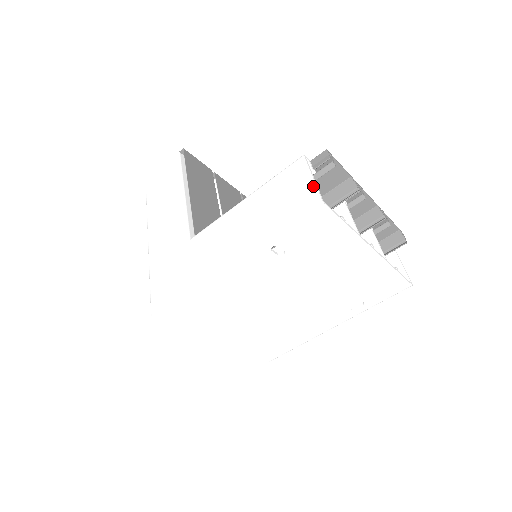
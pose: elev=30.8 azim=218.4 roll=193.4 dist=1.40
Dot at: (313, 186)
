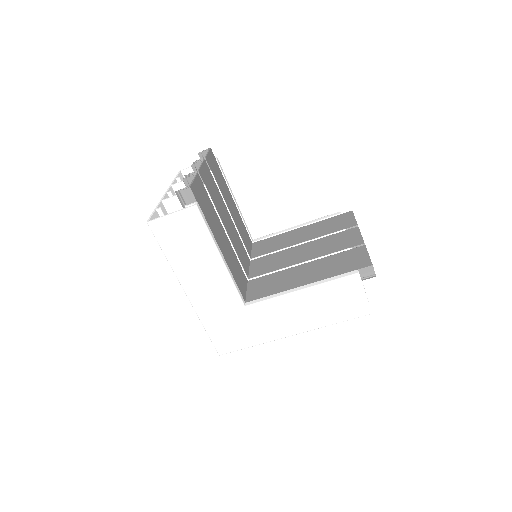
Dot at: (366, 302)
